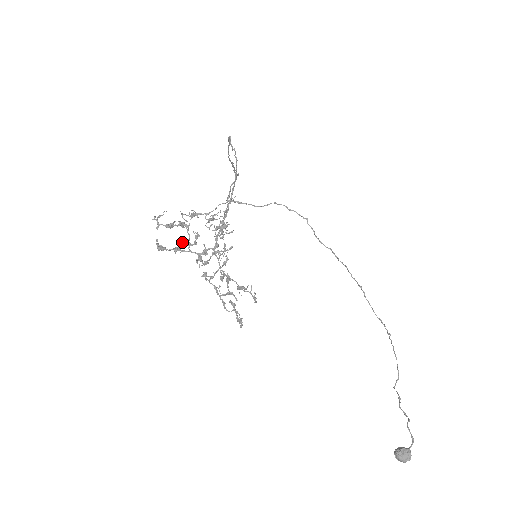
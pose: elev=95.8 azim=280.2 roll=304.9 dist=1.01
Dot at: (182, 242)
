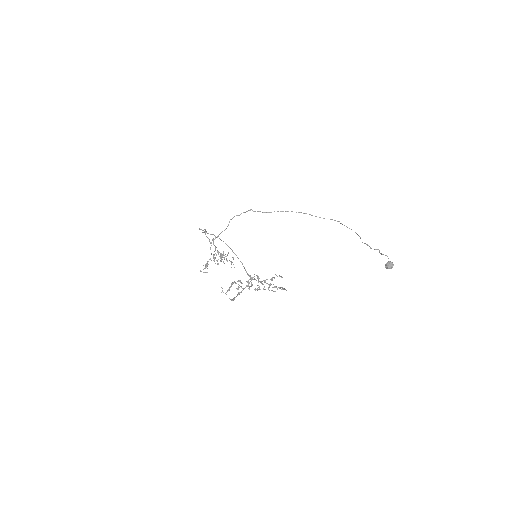
Dot at: (238, 289)
